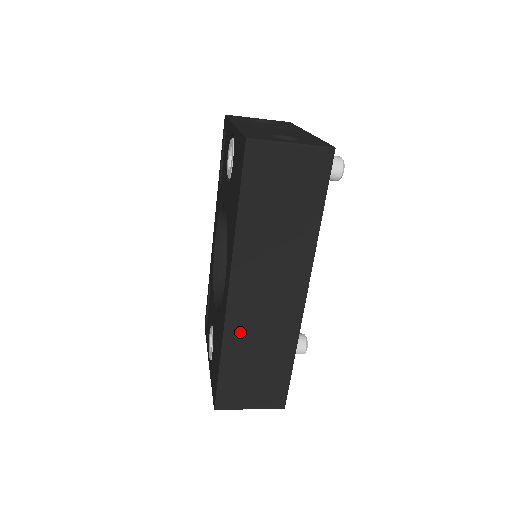
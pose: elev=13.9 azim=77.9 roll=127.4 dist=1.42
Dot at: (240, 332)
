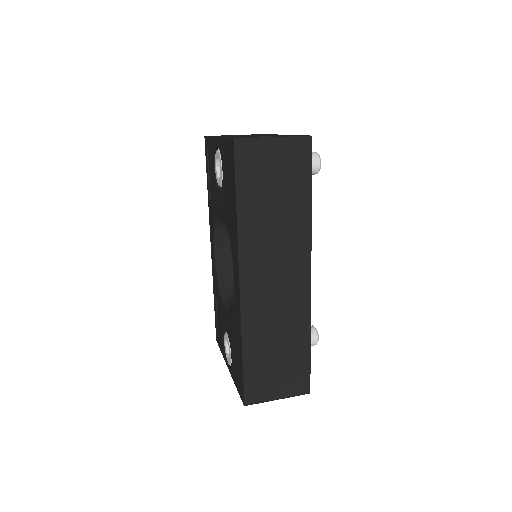
Dot at: (256, 322)
